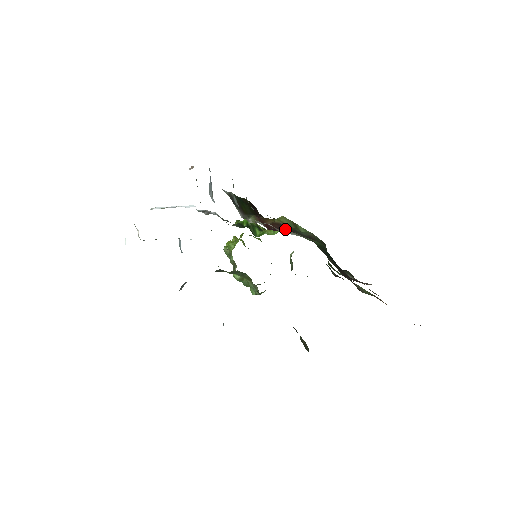
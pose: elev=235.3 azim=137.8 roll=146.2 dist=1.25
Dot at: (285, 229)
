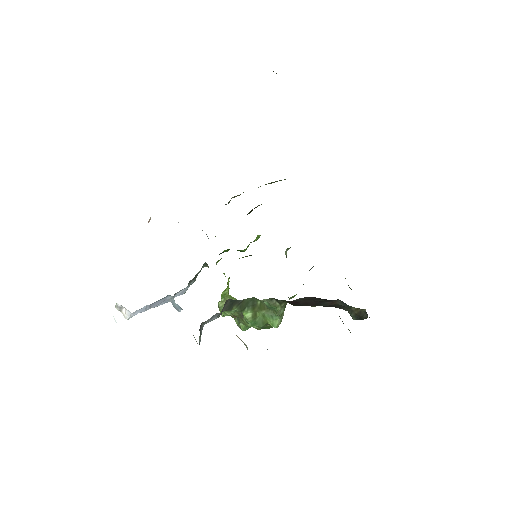
Dot at: occluded
